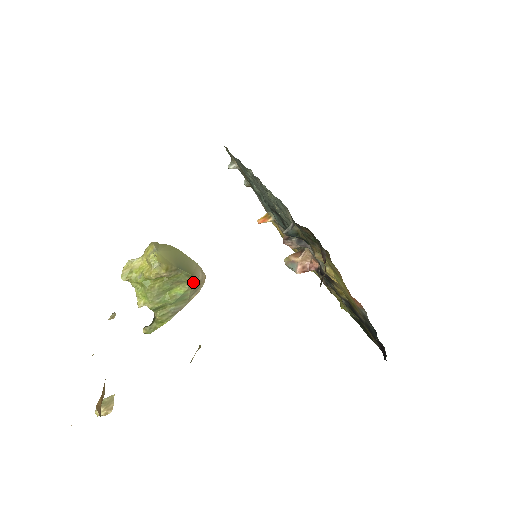
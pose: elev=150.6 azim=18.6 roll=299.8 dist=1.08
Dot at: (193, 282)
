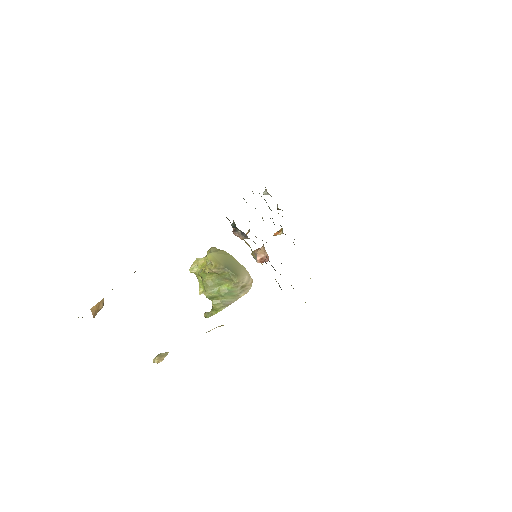
Dot at: (237, 281)
